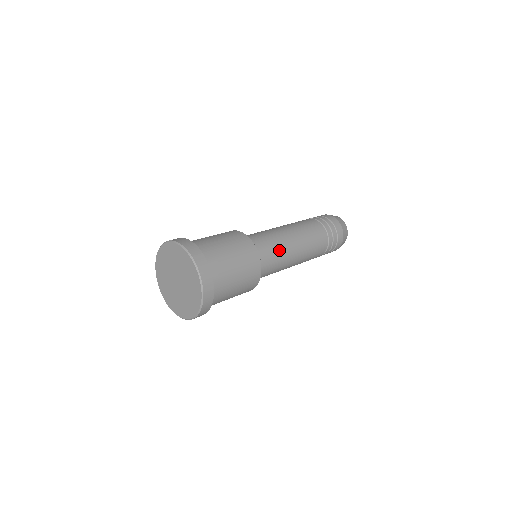
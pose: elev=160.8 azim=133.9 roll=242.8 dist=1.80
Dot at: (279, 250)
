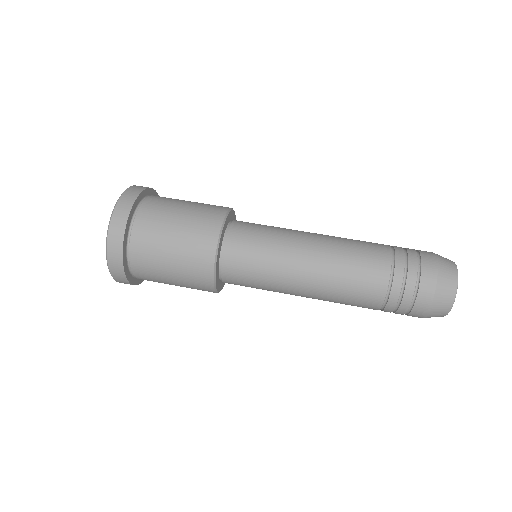
Dot at: (270, 255)
